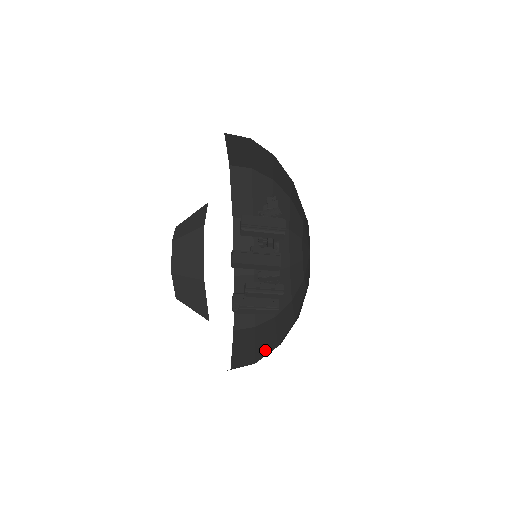
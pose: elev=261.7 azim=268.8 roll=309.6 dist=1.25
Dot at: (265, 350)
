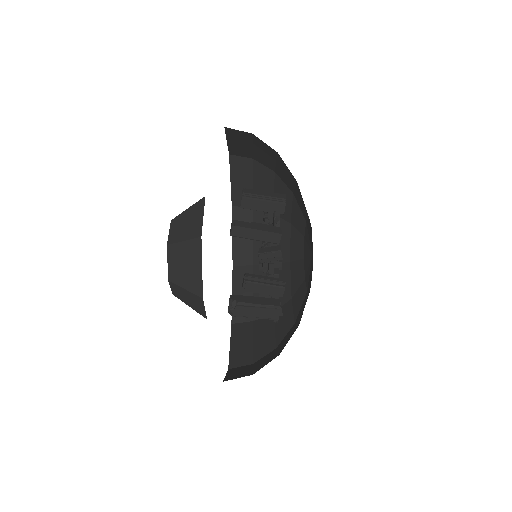
Dot at: (265, 363)
